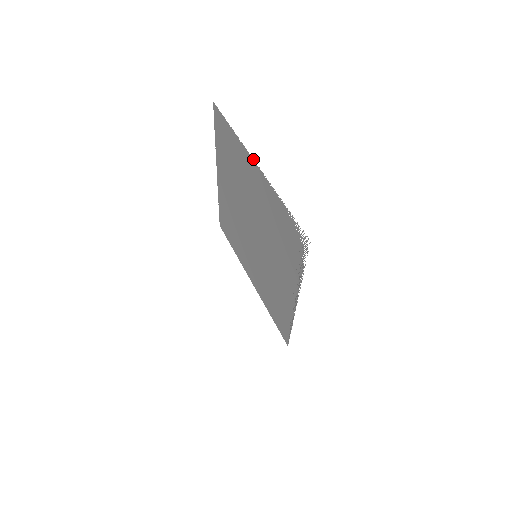
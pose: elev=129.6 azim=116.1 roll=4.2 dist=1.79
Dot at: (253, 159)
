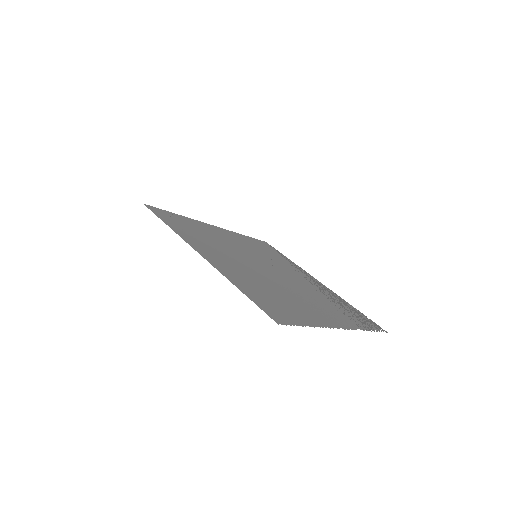
Dot at: occluded
